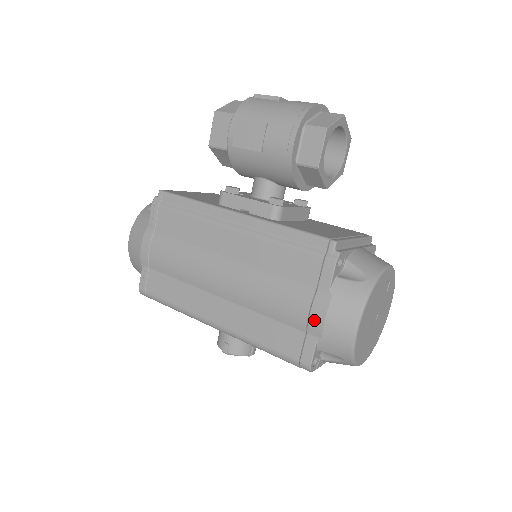
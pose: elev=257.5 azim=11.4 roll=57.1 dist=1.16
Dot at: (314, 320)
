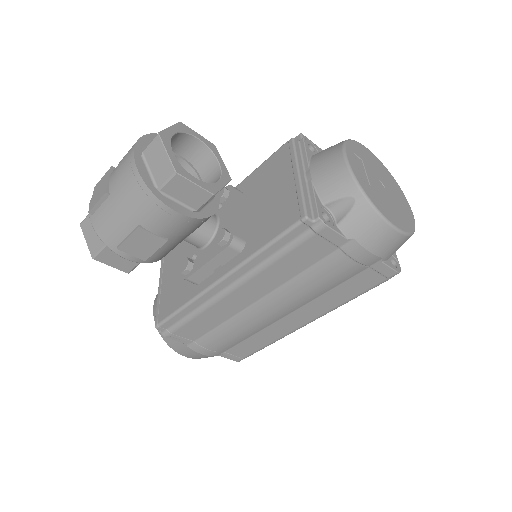
Dot at: (364, 260)
